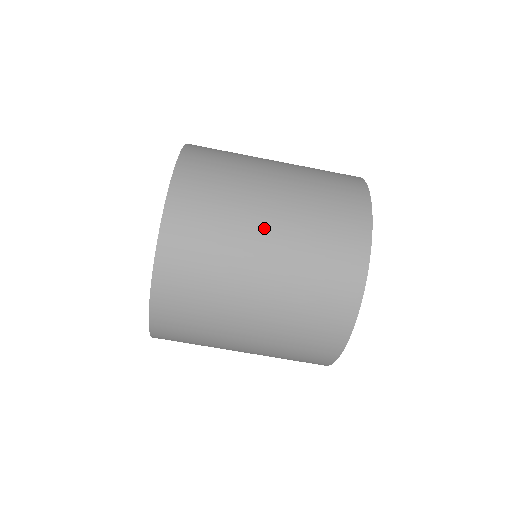
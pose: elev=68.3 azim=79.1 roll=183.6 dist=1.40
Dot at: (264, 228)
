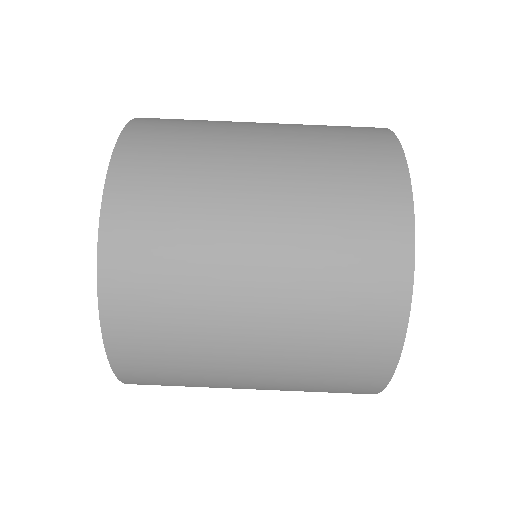
Dot at: (255, 128)
